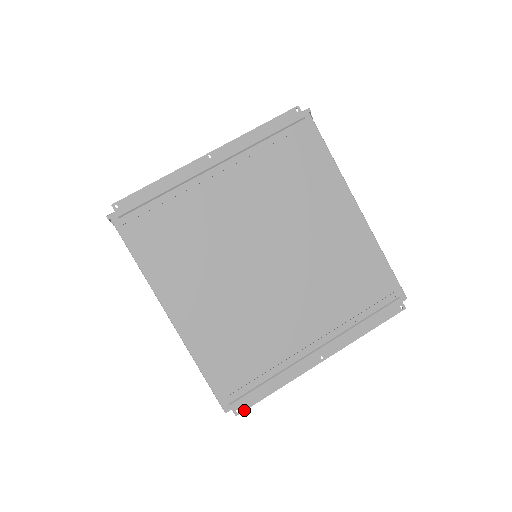
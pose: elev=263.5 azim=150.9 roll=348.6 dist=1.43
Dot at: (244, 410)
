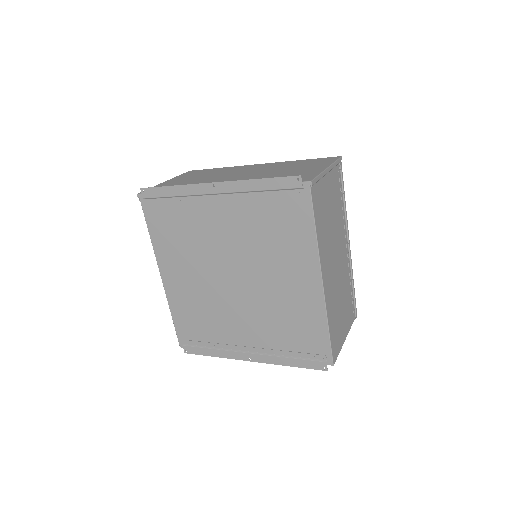
Dot at: (190, 353)
